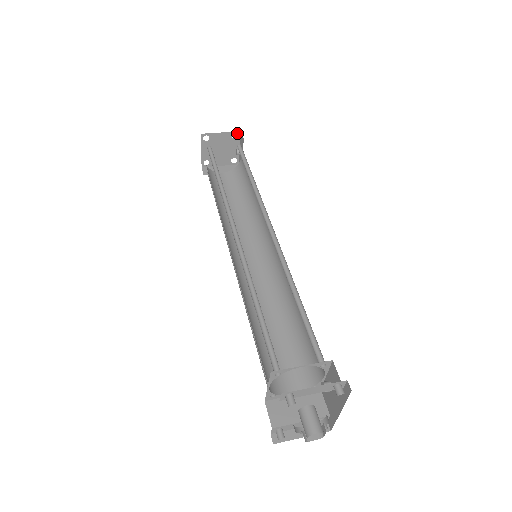
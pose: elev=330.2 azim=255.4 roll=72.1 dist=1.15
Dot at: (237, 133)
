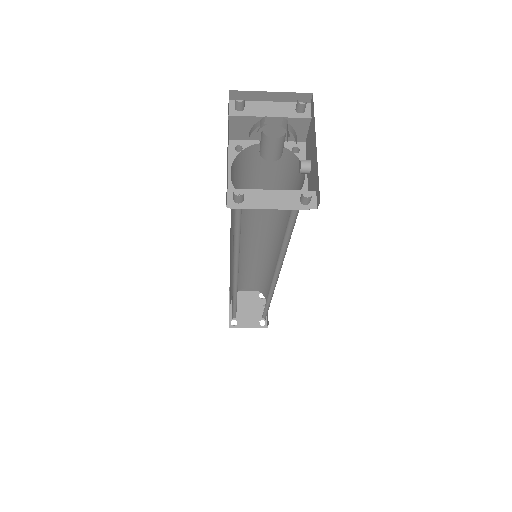
Dot at: occluded
